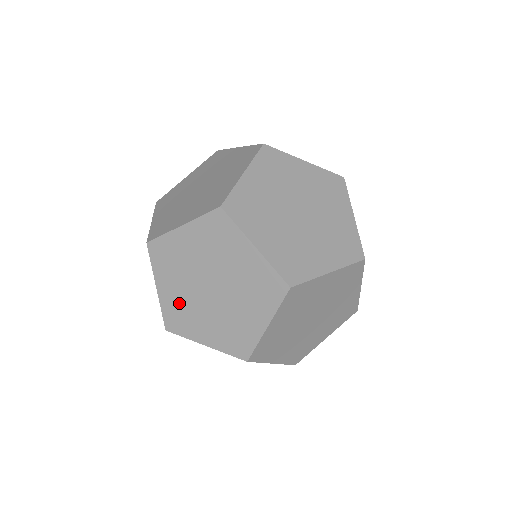
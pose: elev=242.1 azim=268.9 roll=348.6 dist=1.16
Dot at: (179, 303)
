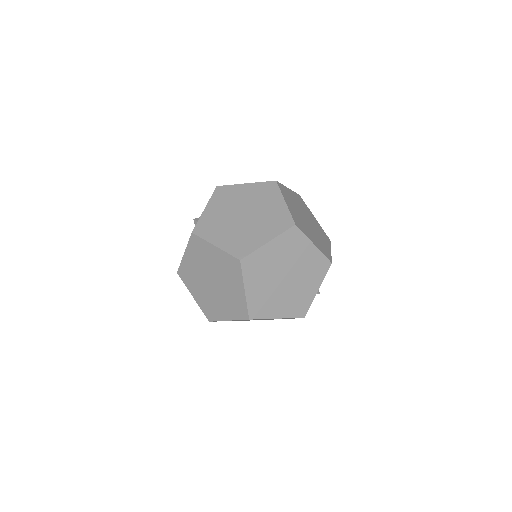
Dot at: (215, 219)
